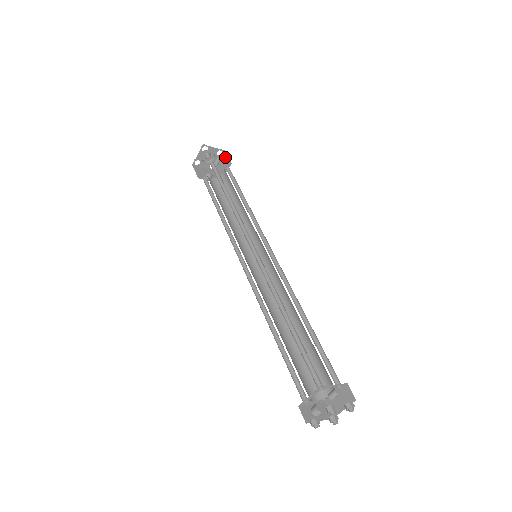
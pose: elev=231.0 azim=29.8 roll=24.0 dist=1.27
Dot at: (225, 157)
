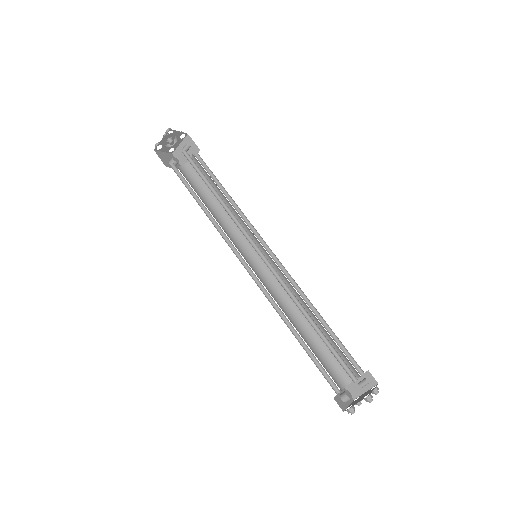
Dot at: (189, 141)
